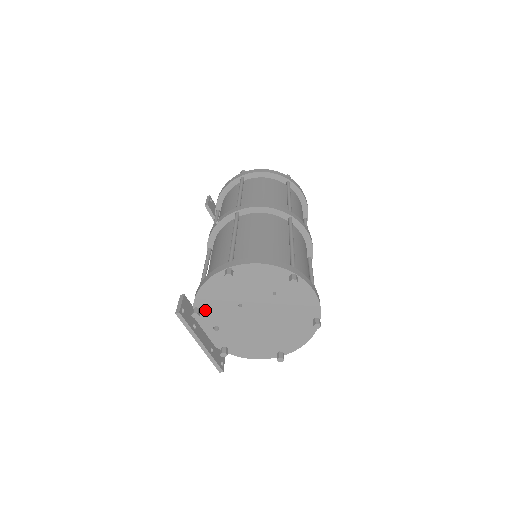
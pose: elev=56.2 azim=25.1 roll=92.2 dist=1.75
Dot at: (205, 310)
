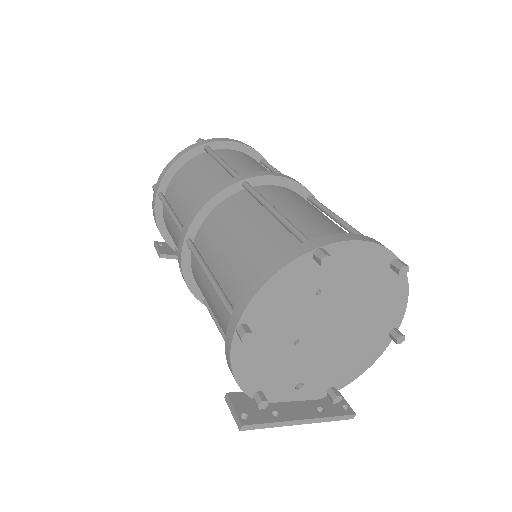
Dot at: (266, 386)
